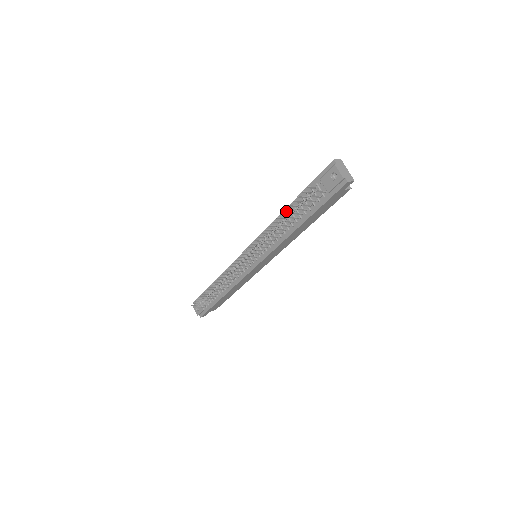
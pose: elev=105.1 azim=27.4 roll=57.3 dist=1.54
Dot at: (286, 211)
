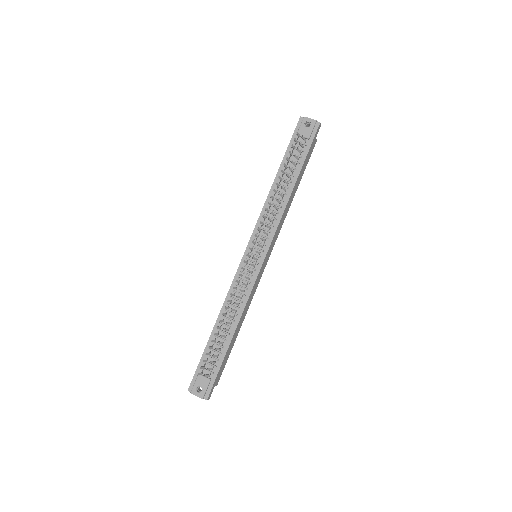
Dot at: (275, 182)
